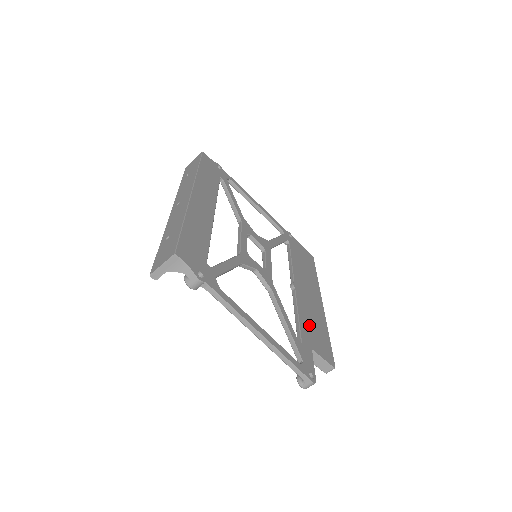
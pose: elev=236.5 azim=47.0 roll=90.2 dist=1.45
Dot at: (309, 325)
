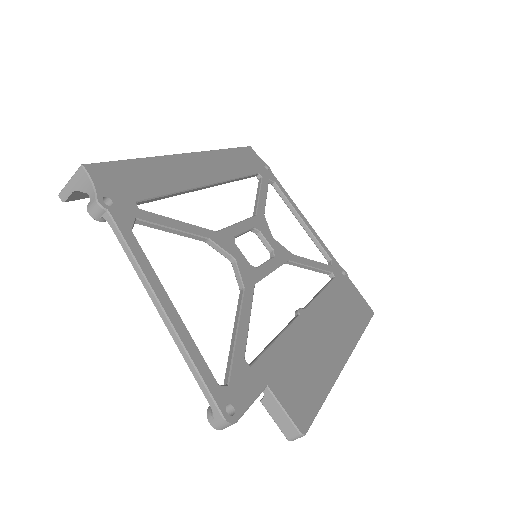
Dot at: (290, 360)
